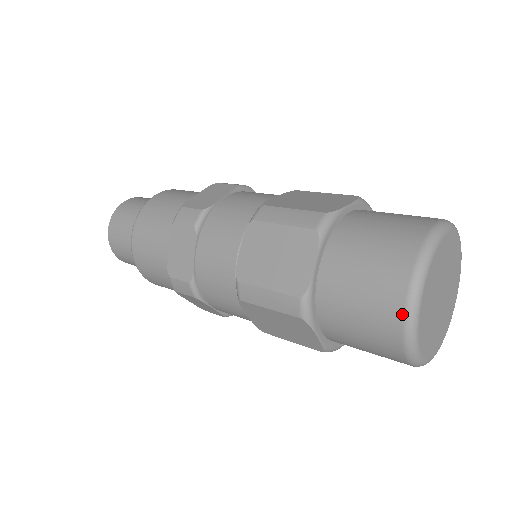
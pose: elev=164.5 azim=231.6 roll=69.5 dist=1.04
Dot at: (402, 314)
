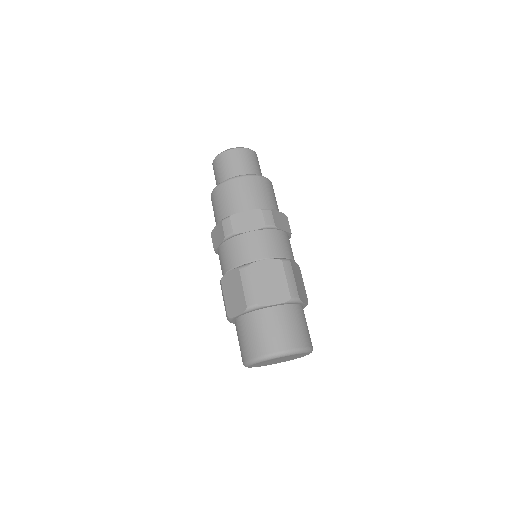
Dot at: (244, 361)
